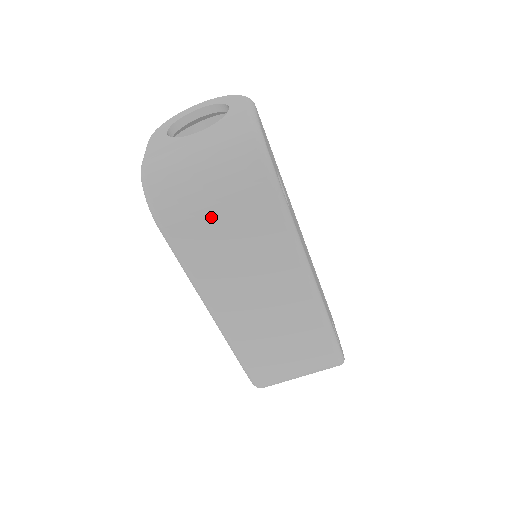
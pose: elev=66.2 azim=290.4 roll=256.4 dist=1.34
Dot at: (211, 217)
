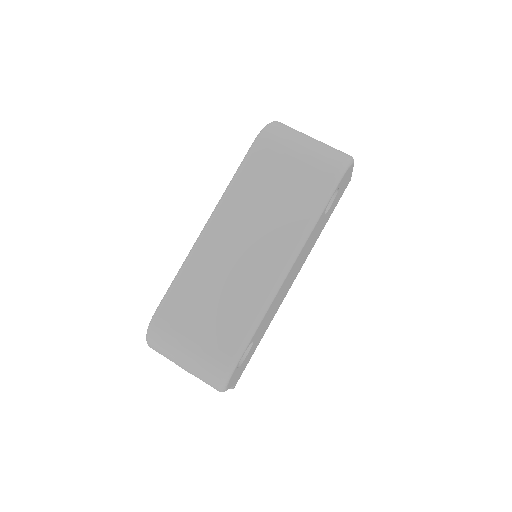
Dot at: (287, 160)
